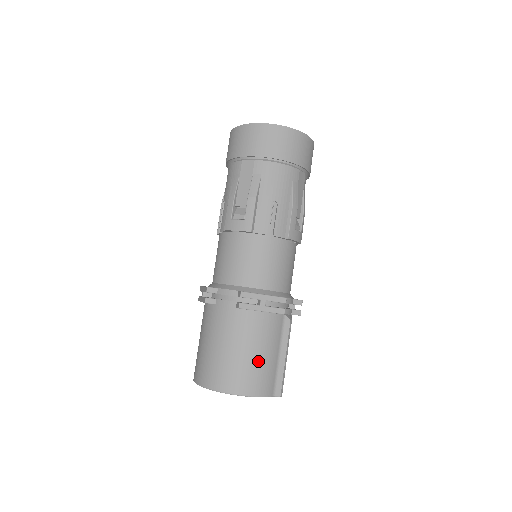
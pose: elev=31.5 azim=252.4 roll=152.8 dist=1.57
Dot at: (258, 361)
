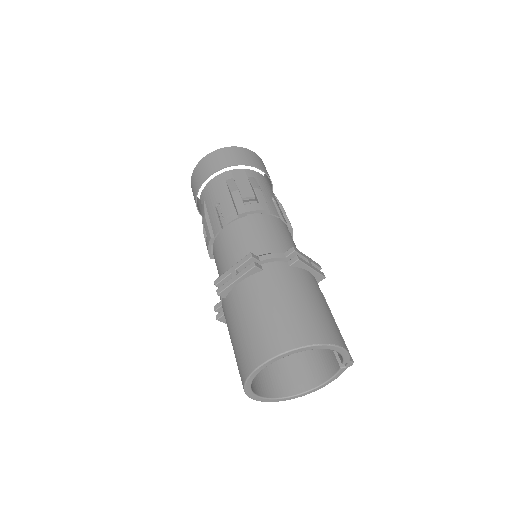
Dot at: (330, 315)
